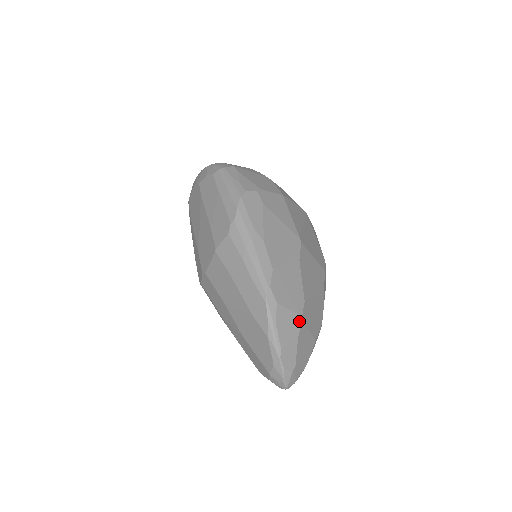
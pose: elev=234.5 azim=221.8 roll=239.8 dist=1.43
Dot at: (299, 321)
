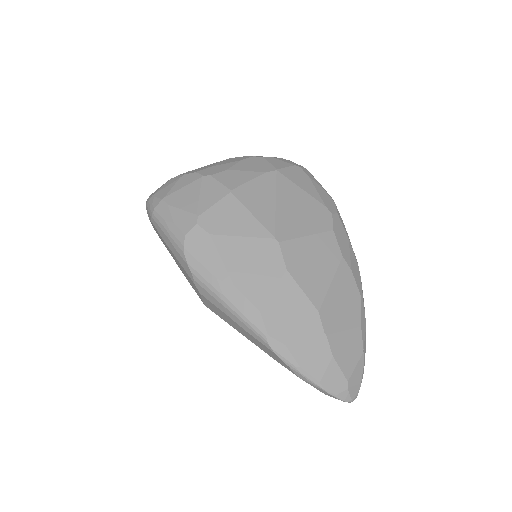
Dot at: (323, 339)
